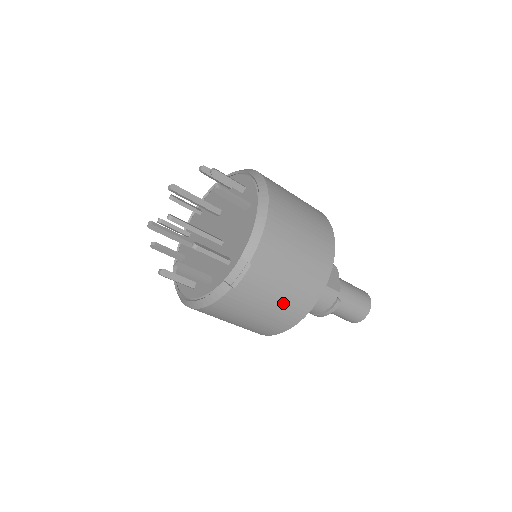
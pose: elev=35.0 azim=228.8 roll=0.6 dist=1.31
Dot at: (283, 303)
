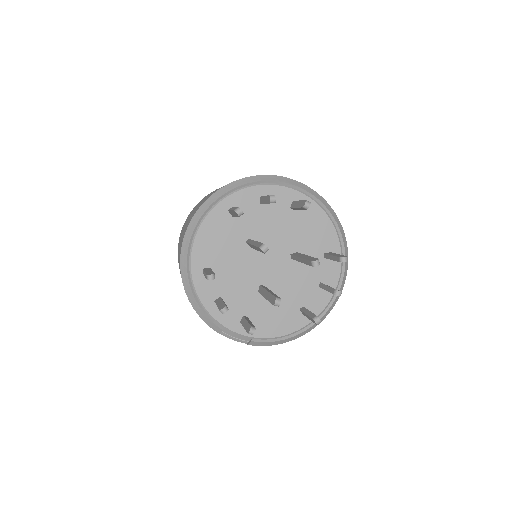
Dot at: occluded
